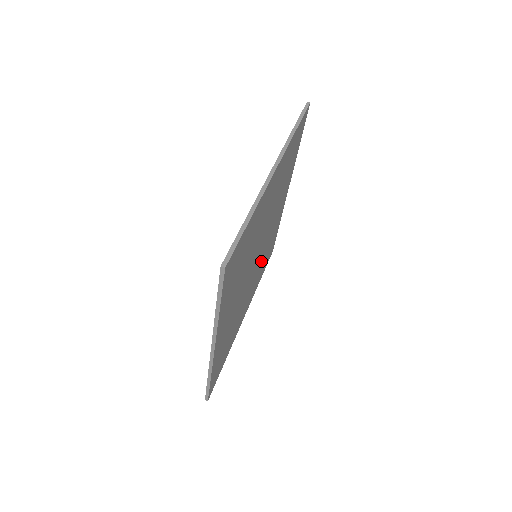
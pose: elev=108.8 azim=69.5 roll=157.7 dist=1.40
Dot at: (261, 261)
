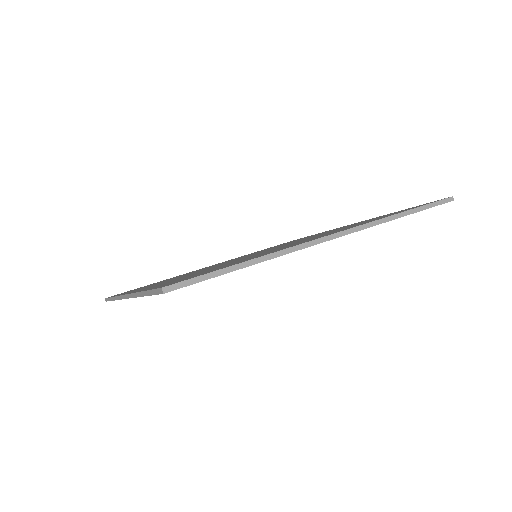
Dot at: occluded
